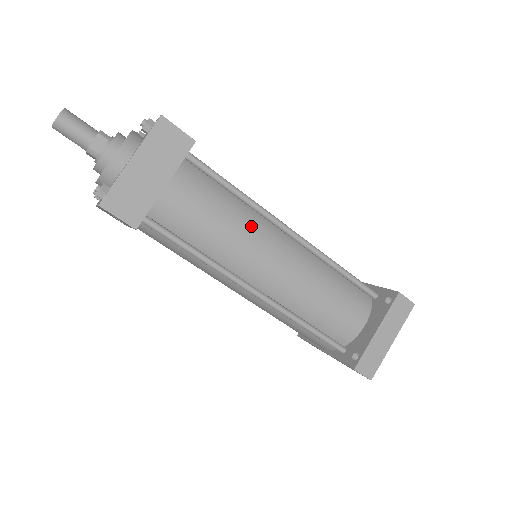
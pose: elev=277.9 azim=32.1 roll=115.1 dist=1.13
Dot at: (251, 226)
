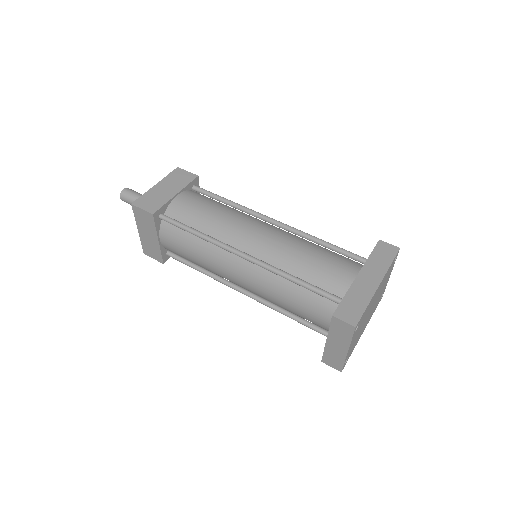
Dot at: (213, 256)
